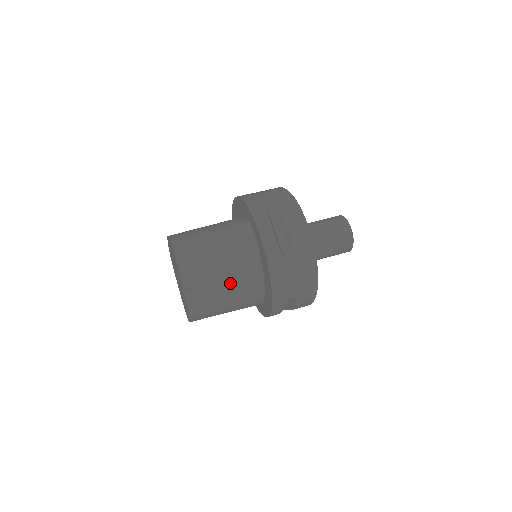
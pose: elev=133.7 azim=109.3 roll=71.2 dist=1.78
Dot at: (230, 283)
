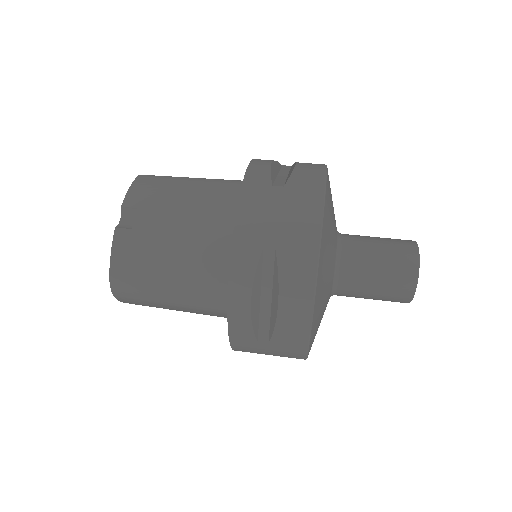
Dot at: (187, 220)
